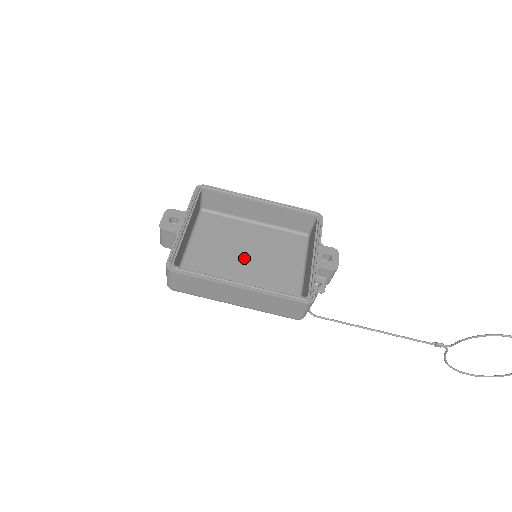
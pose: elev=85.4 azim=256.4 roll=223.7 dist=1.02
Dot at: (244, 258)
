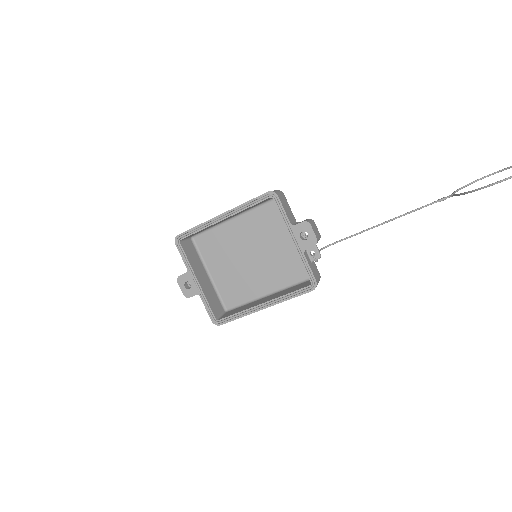
Dot at: (250, 258)
